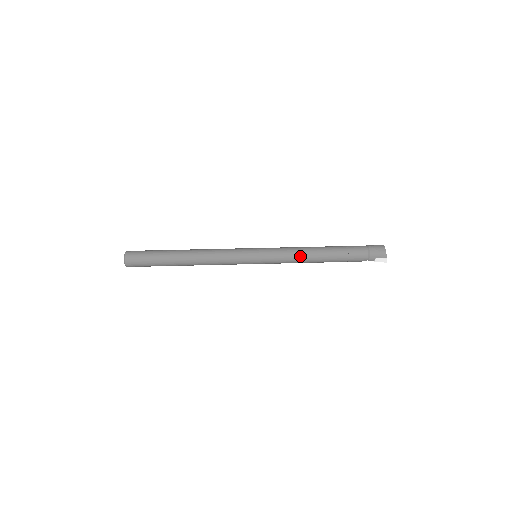
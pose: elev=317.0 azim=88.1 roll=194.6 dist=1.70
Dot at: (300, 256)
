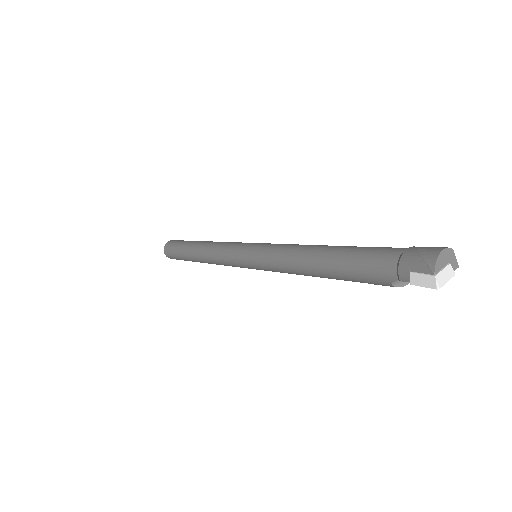
Dot at: (290, 255)
